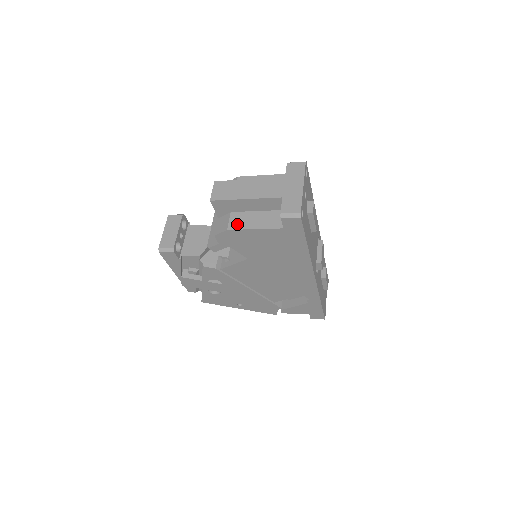
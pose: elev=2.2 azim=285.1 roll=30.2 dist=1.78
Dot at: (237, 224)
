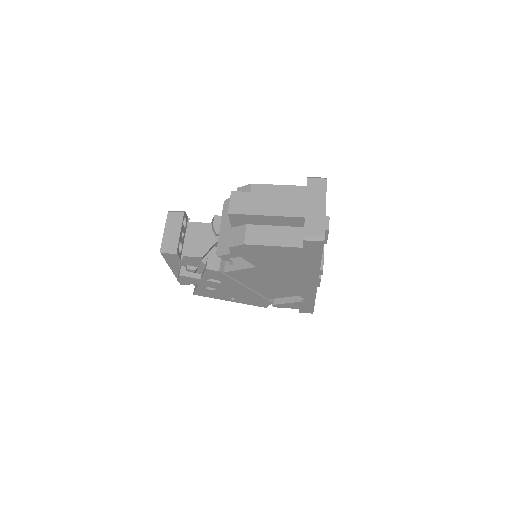
Dot at: (254, 239)
